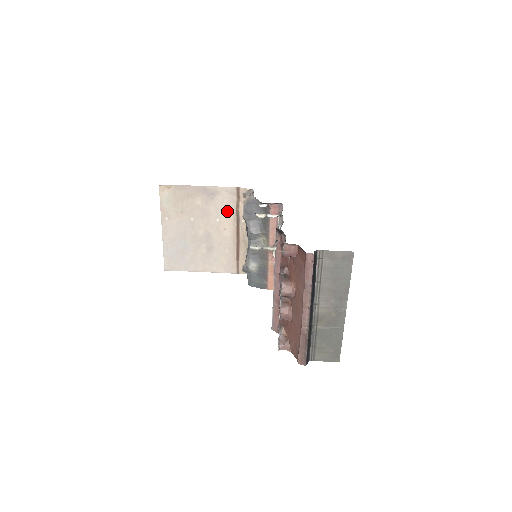
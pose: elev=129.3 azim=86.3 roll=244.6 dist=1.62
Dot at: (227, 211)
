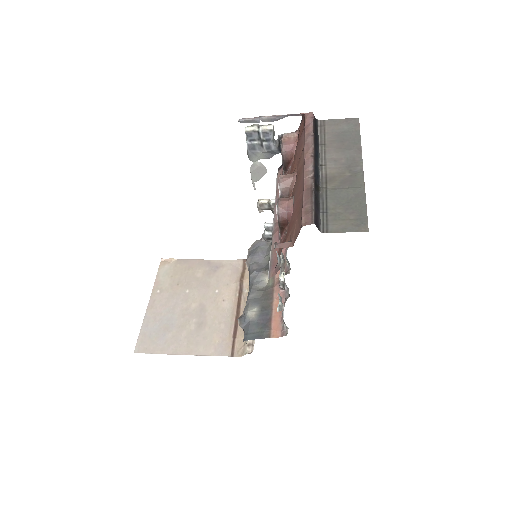
Dot at: (229, 282)
